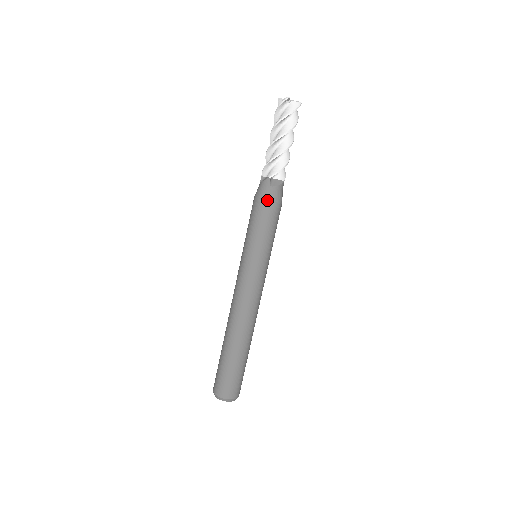
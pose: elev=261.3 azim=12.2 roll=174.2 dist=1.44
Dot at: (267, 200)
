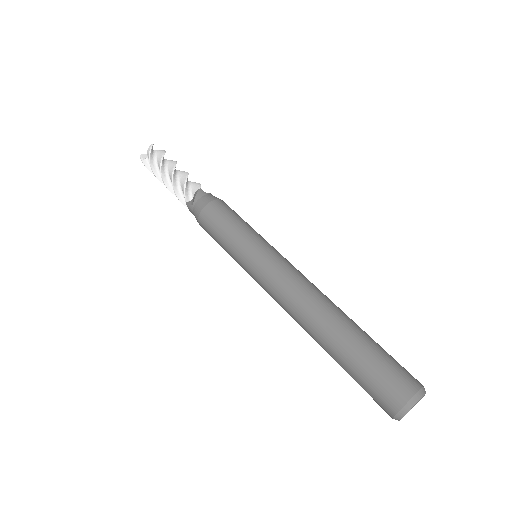
Dot at: (200, 216)
